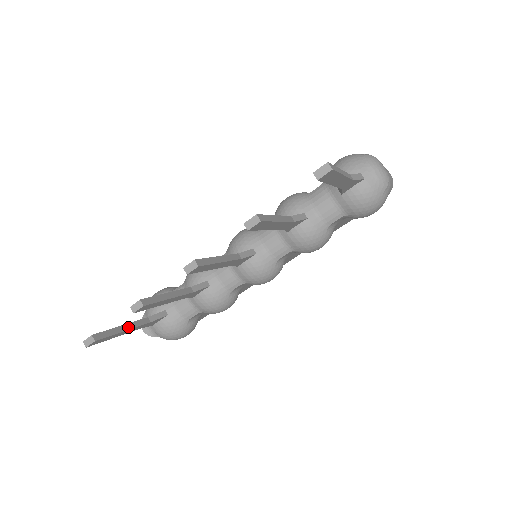
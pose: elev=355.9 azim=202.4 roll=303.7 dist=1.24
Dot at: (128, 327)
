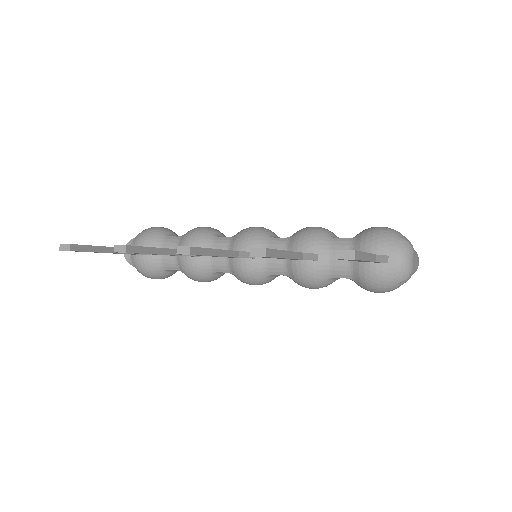
Dot at: (108, 250)
